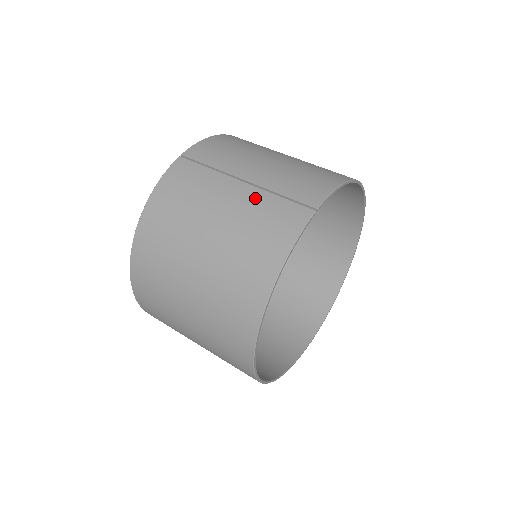
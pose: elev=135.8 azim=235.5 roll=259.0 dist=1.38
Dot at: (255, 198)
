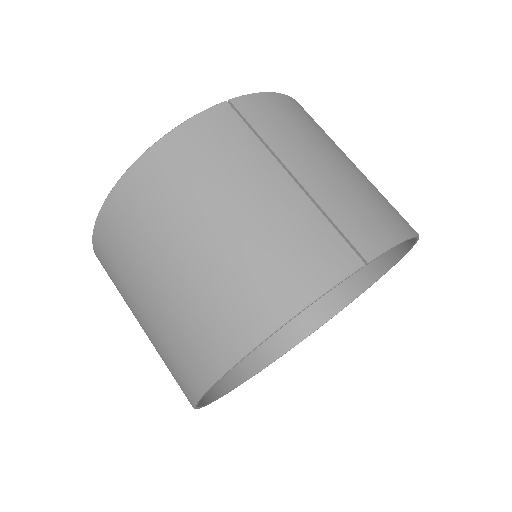
Dot at: (298, 208)
